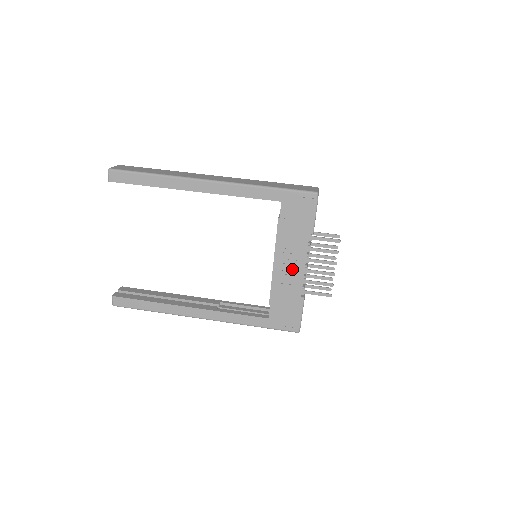
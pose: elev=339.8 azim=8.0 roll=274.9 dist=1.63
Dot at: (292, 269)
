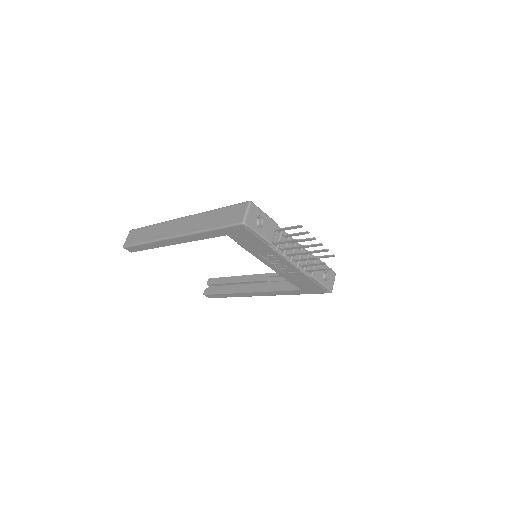
Dot at: (283, 265)
